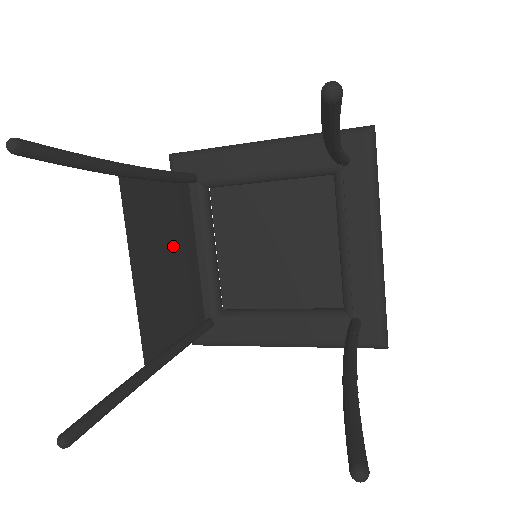
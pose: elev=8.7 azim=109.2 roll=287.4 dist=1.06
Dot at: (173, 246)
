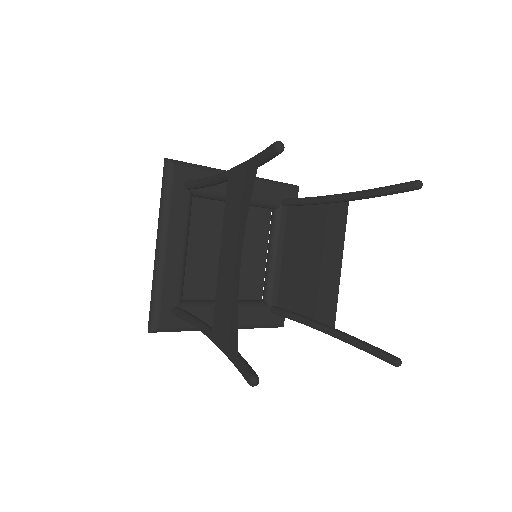
Dot at: occluded
